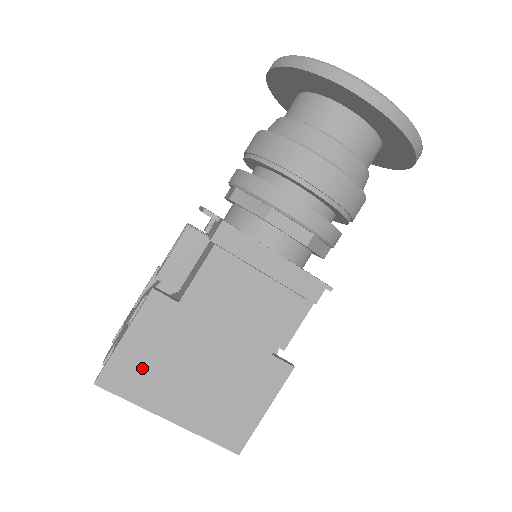
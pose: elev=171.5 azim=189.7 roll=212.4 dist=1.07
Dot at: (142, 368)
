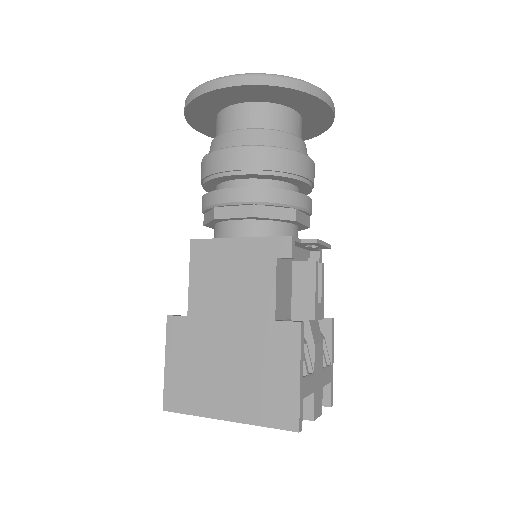
Dot at: (187, 382)
